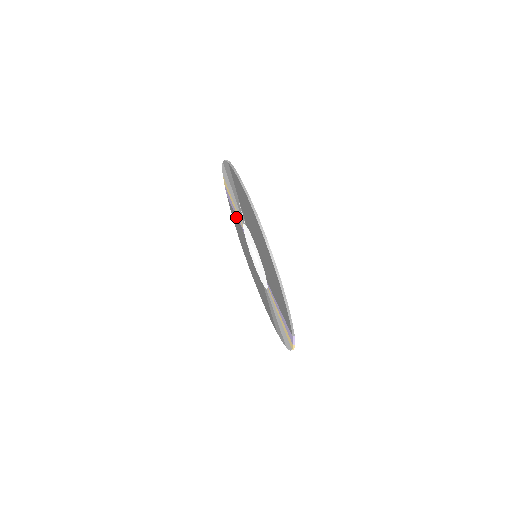
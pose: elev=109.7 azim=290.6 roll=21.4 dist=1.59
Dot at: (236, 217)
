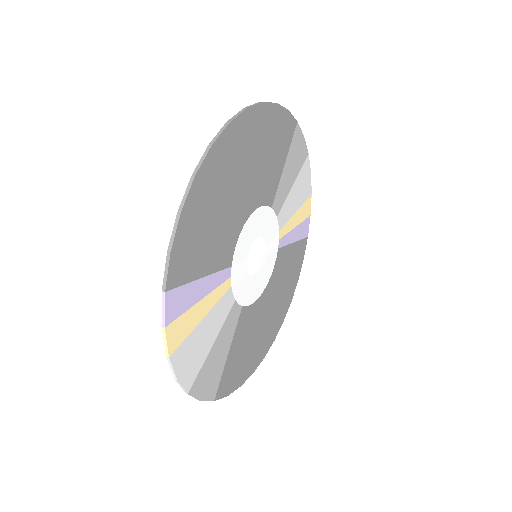
Dot at: (290, 245)
